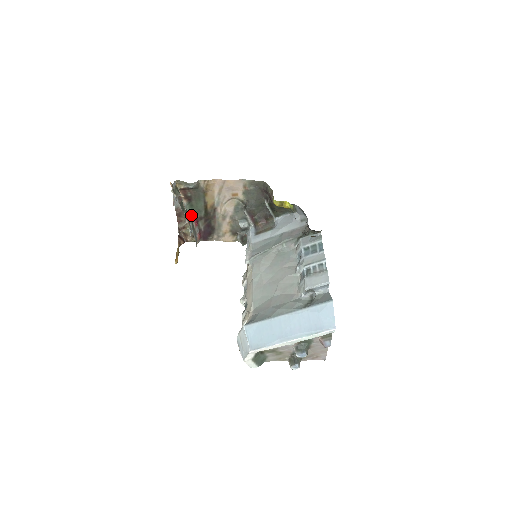
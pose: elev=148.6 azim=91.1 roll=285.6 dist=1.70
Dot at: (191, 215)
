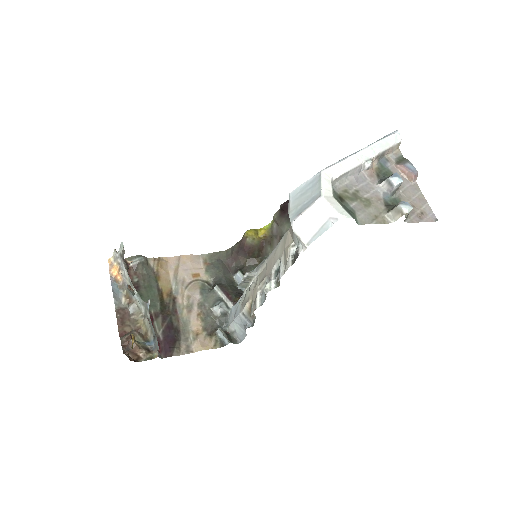
Dot at: (142, 305)
